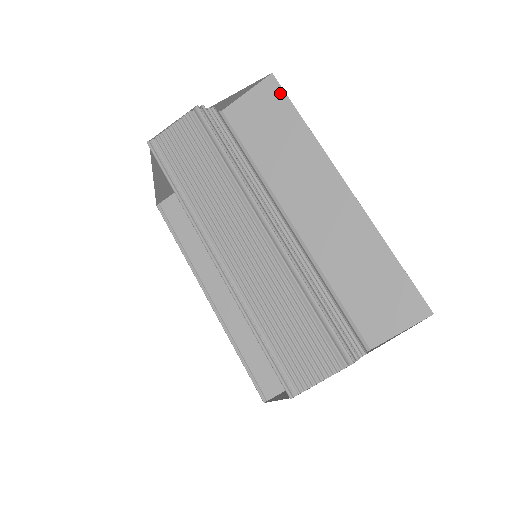
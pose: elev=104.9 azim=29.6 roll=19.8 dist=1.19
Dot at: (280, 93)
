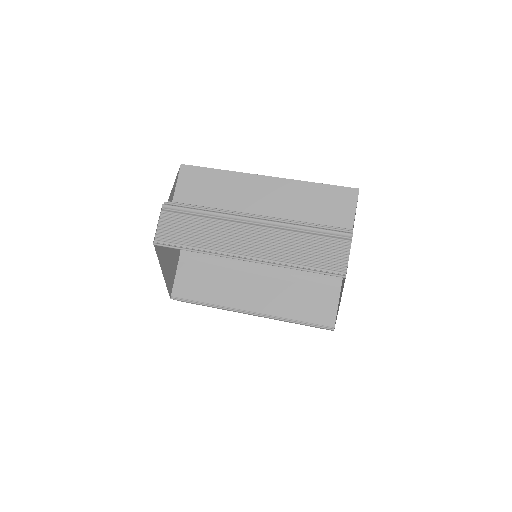
Dot at: (194, 168)
